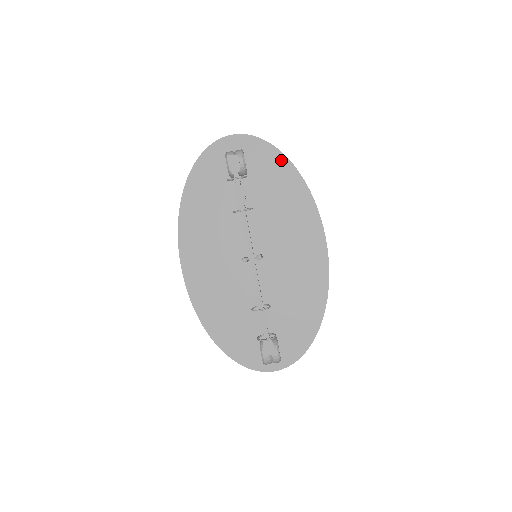
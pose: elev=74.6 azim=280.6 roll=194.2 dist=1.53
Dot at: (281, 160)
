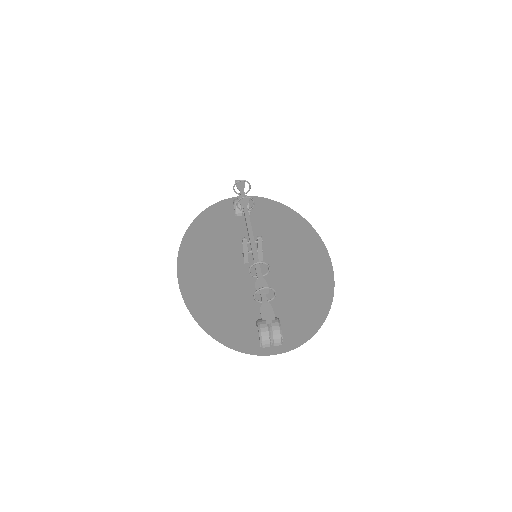
Dot at: (281, 207)
